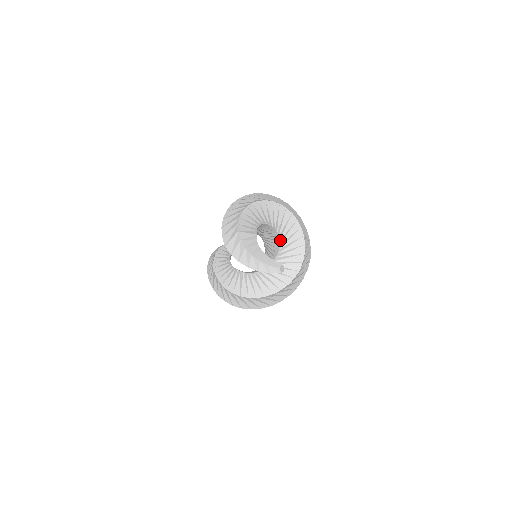
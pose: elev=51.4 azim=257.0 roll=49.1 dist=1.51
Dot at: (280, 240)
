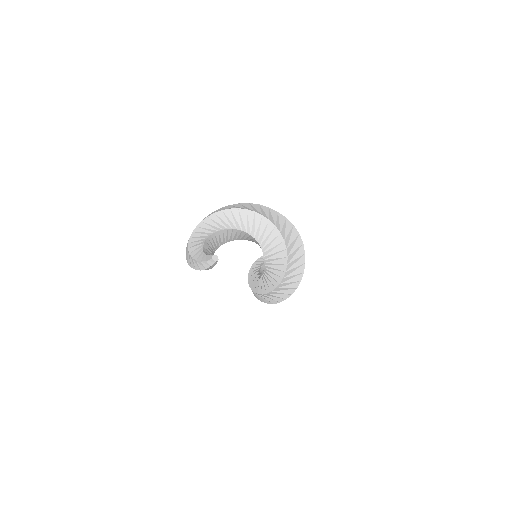
Dot at: (251, 234)
